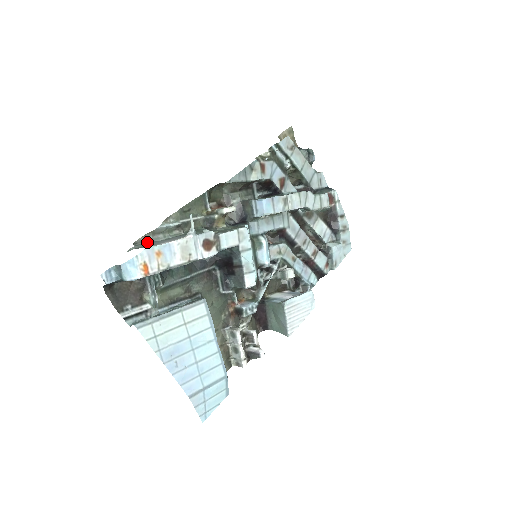
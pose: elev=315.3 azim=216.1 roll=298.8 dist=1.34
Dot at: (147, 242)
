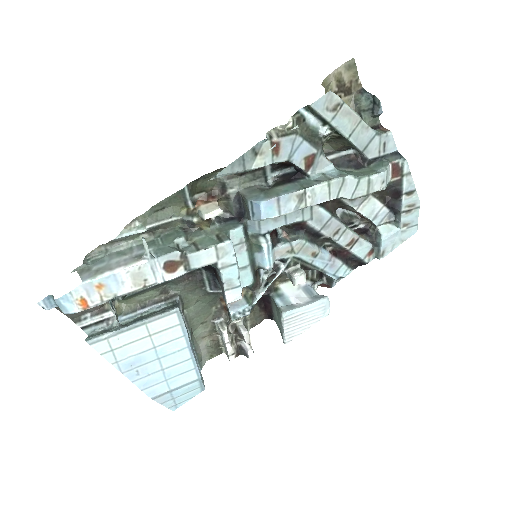
Dot at: (103, 253)
